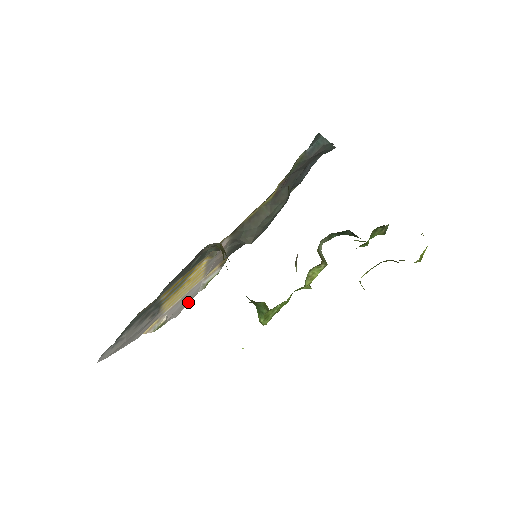
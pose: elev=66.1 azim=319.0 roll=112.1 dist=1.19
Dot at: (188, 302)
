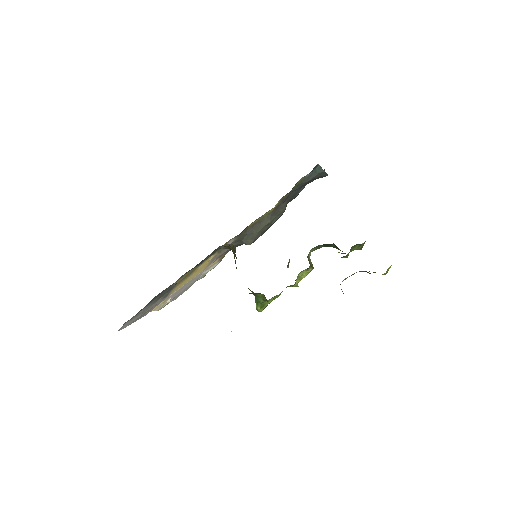
Dot at: (188, 288)
